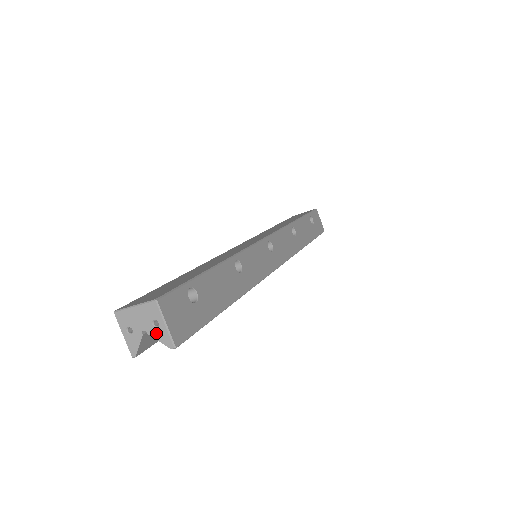
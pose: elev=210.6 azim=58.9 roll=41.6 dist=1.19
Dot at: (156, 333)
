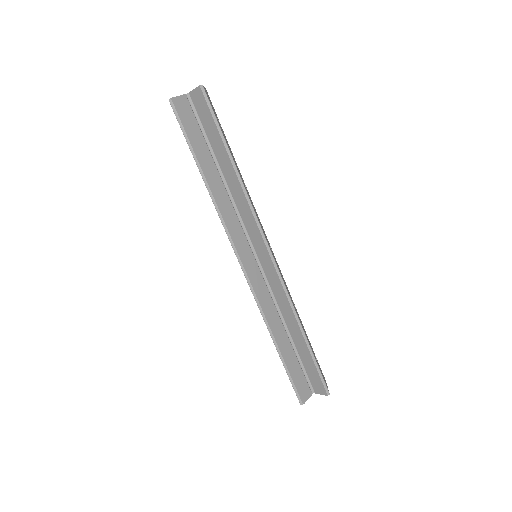
Dot at: (195, 90)
